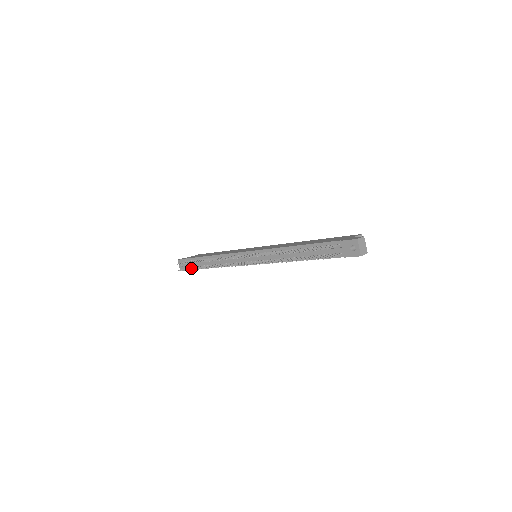
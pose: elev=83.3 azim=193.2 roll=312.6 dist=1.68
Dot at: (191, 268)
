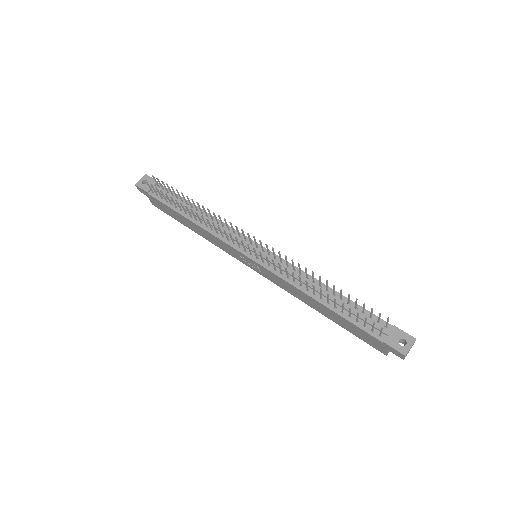
Dot at: occluded
